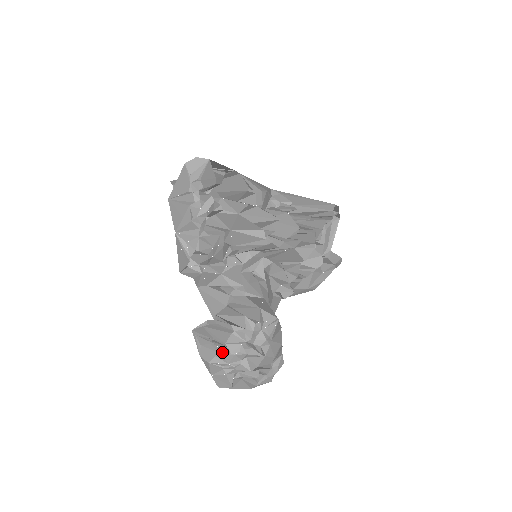
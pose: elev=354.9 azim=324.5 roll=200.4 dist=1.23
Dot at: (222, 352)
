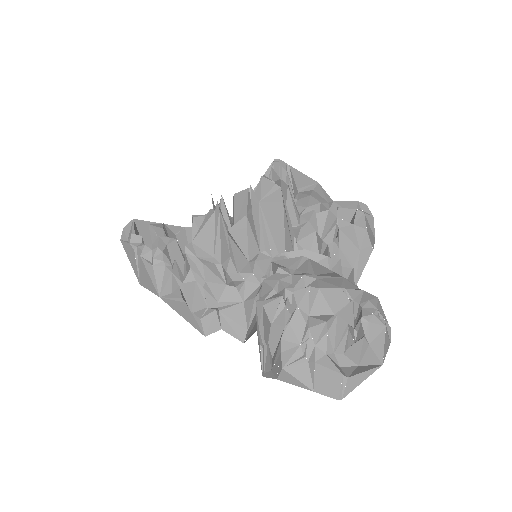
Dot at: (280, 339)
